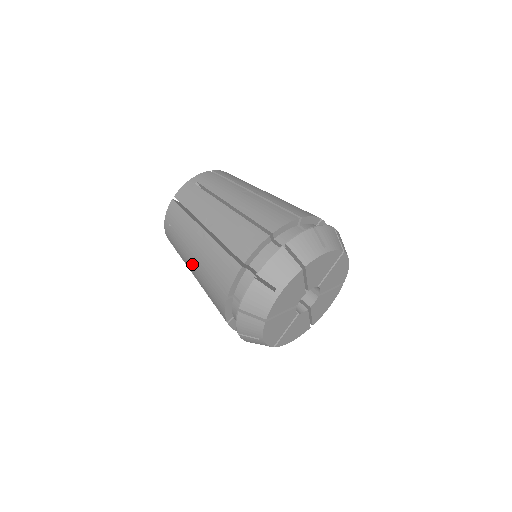
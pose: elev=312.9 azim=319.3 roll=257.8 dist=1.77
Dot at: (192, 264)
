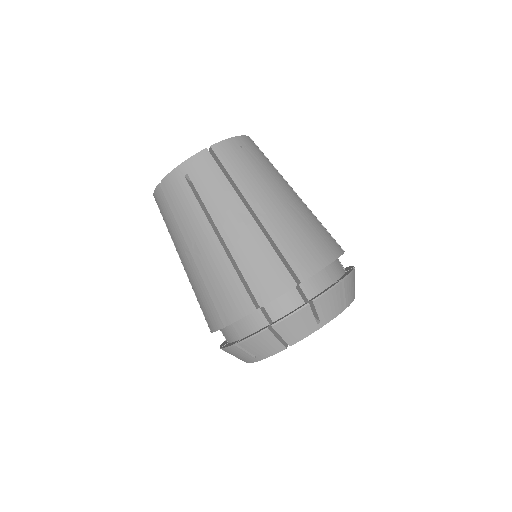
Dot at: (208, 242)
